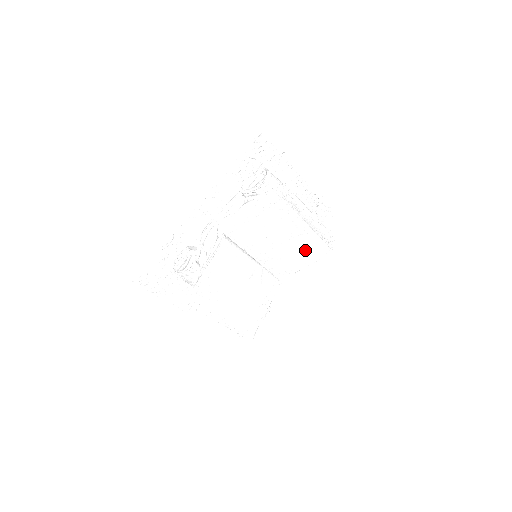
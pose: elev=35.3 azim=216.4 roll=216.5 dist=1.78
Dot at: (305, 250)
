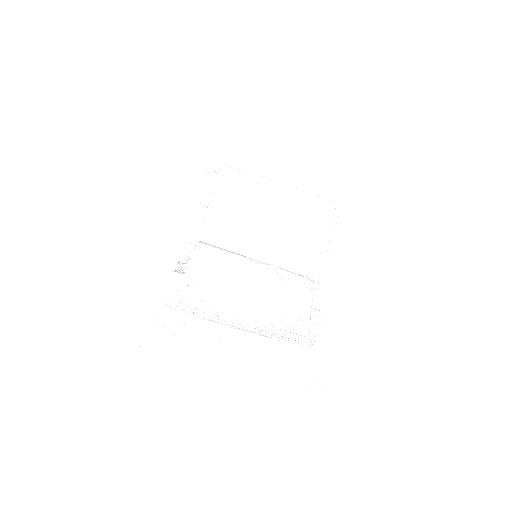
Dot at: (302, 218)
